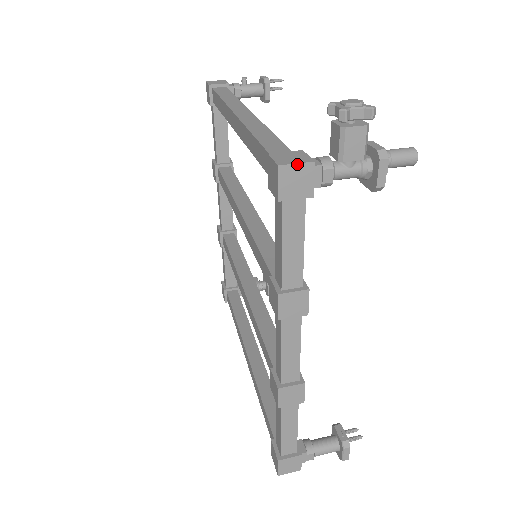
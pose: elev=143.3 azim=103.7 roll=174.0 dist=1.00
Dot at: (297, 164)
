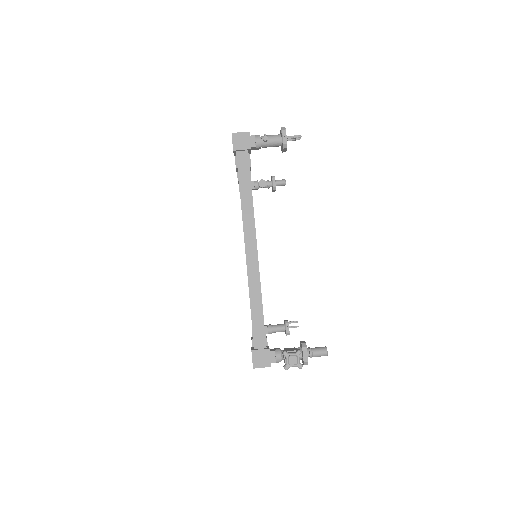
Dot at: occluded
